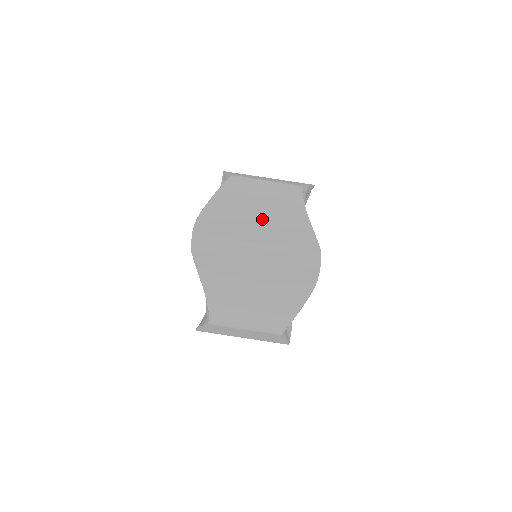
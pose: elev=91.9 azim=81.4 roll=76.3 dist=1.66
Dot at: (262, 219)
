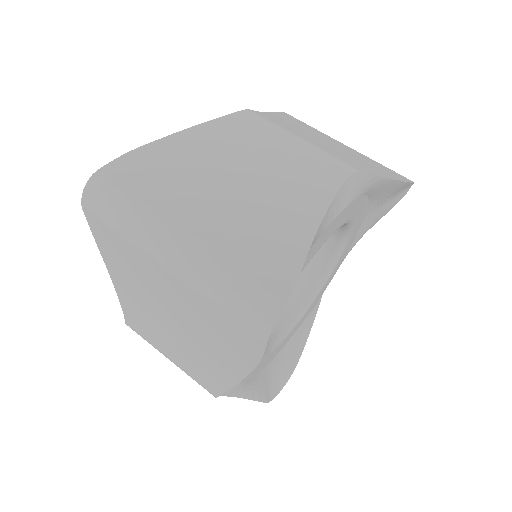
Dot at: (229, 198)
